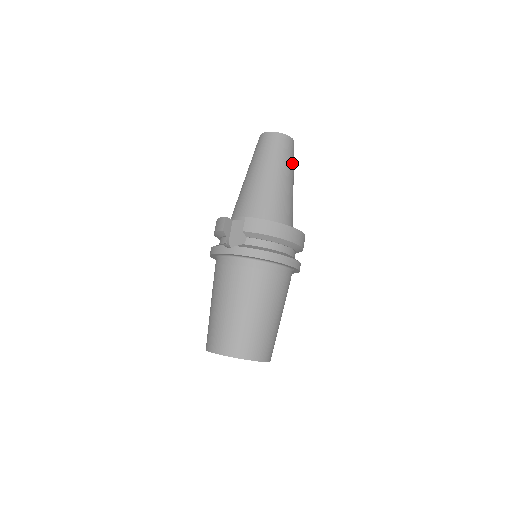
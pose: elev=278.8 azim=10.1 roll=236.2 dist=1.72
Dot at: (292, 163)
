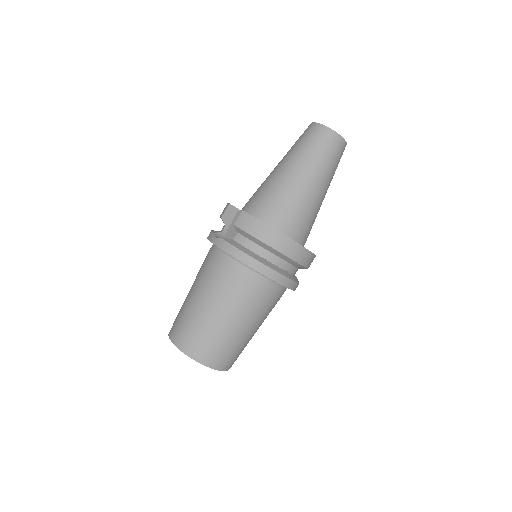
Dot at: (331, 166)
